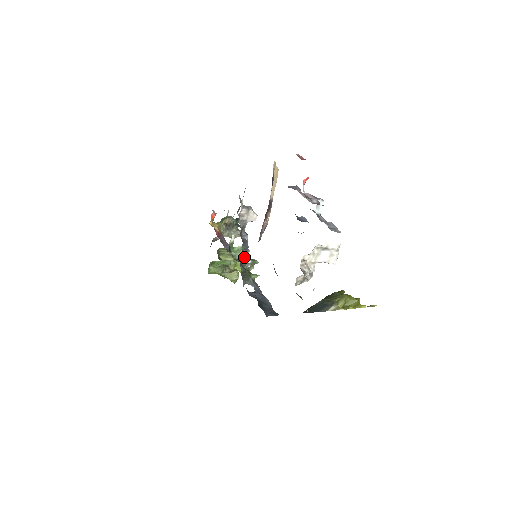
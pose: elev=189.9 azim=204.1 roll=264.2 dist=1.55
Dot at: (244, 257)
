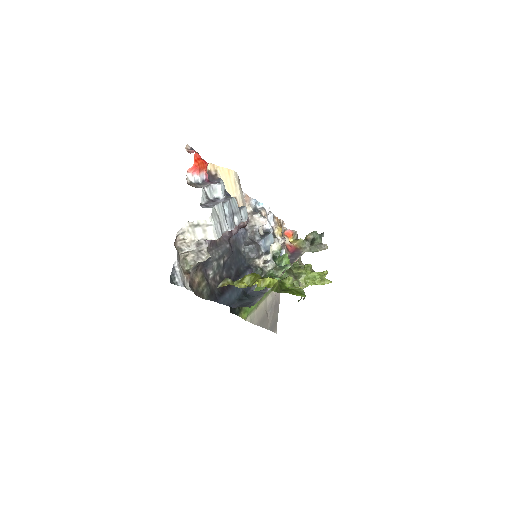
Dot at: (258, 260)
